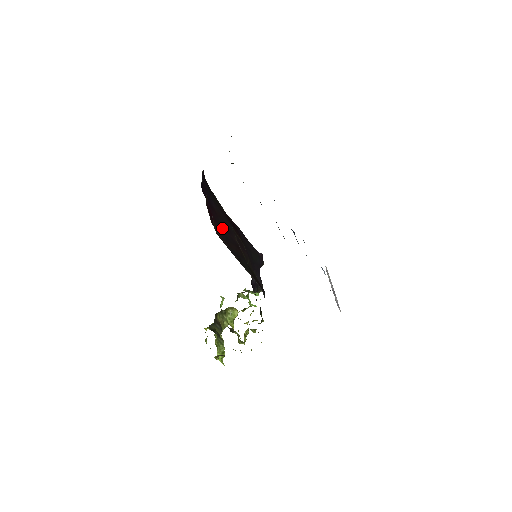
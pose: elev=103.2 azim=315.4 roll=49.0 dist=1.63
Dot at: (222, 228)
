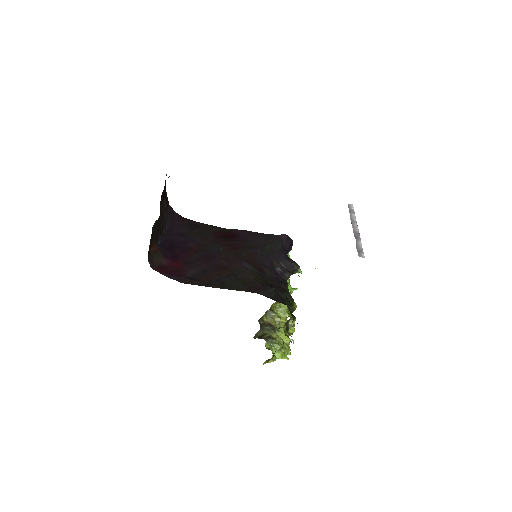
Dot at: (199, 264)
